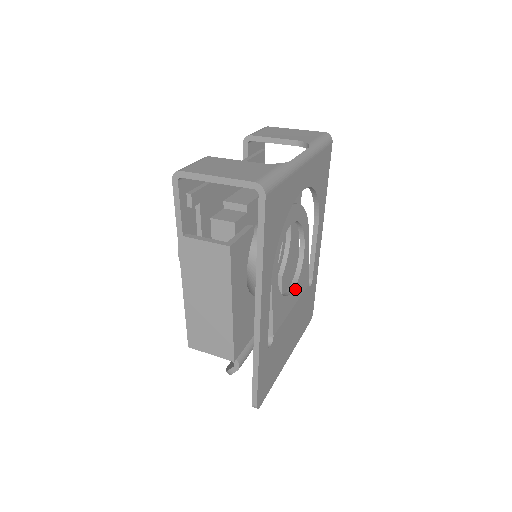
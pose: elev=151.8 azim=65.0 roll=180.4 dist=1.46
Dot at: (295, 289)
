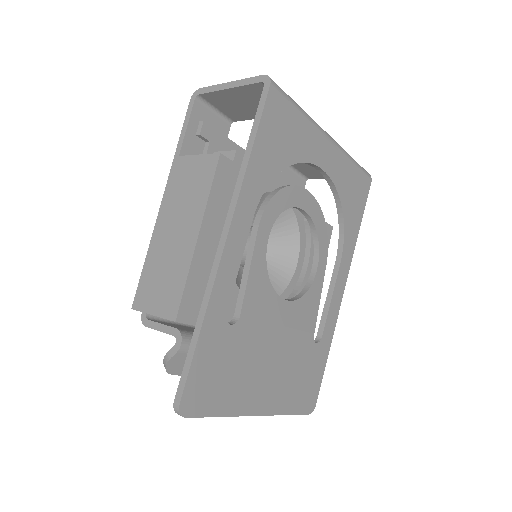
Dot at: (291, 305)
